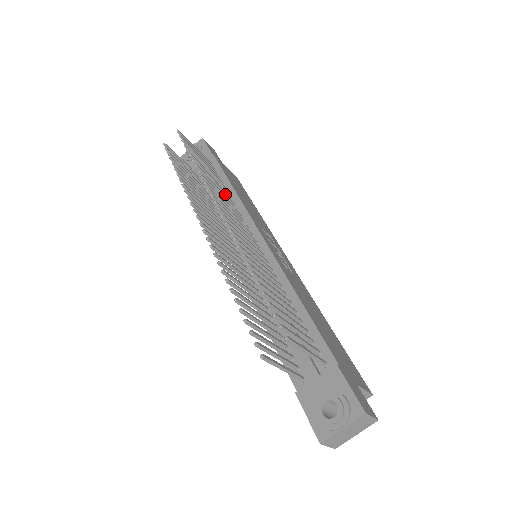
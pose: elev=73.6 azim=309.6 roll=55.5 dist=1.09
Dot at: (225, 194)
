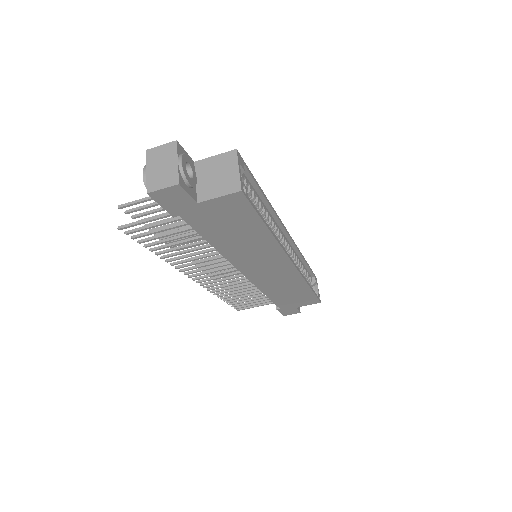
Dot at: occluded
